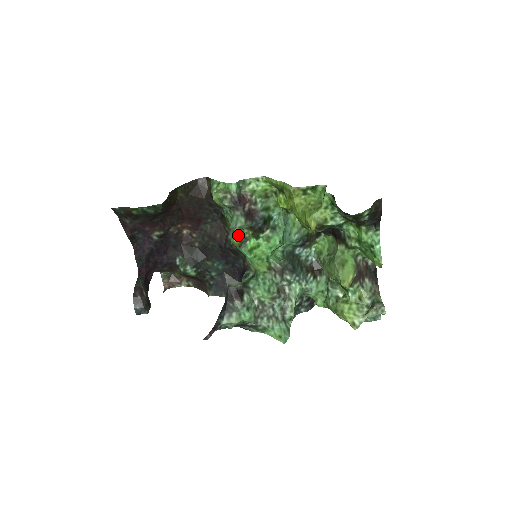
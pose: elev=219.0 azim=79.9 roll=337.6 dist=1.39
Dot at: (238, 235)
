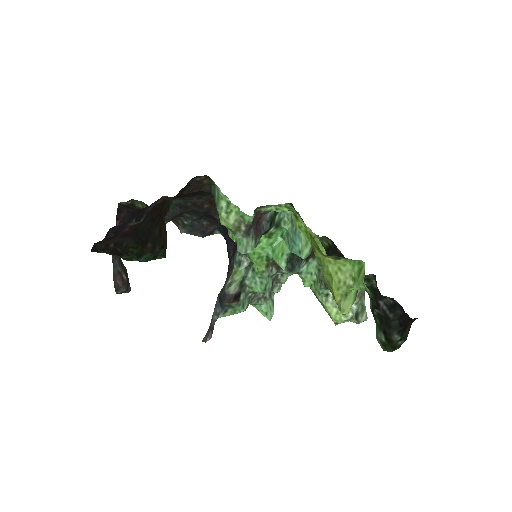
Dot at: occluded
